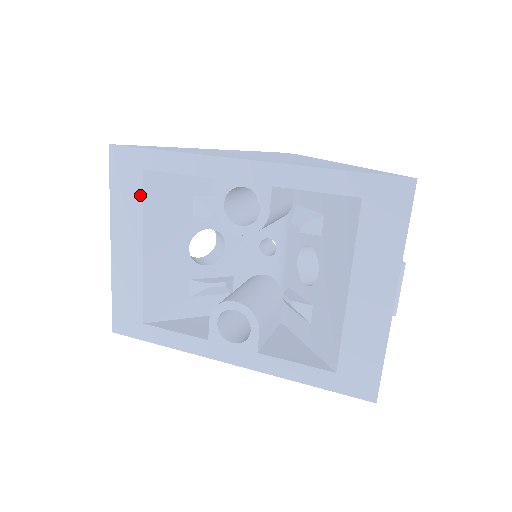
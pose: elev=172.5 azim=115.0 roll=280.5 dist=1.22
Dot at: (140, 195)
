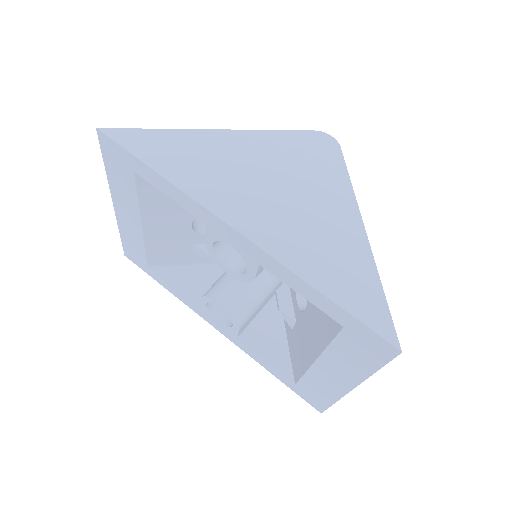
Dot at: (134, 188)
